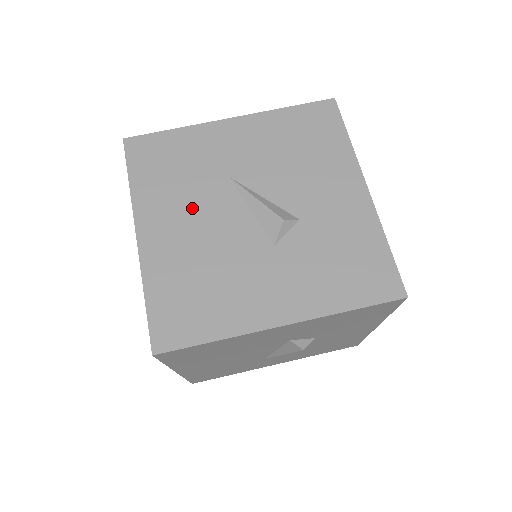
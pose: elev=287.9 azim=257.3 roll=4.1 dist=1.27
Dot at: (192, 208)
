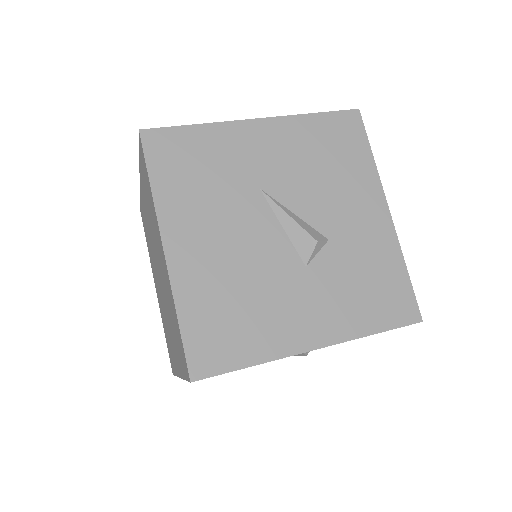
Dot at: (222, 221)
